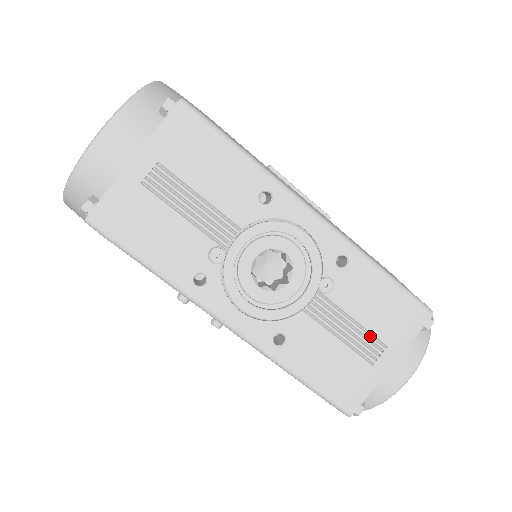
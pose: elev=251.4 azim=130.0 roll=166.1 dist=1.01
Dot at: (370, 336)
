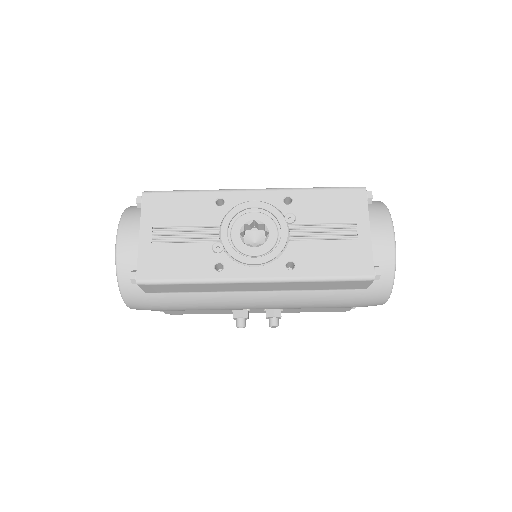
Dot at: (341, 225)
